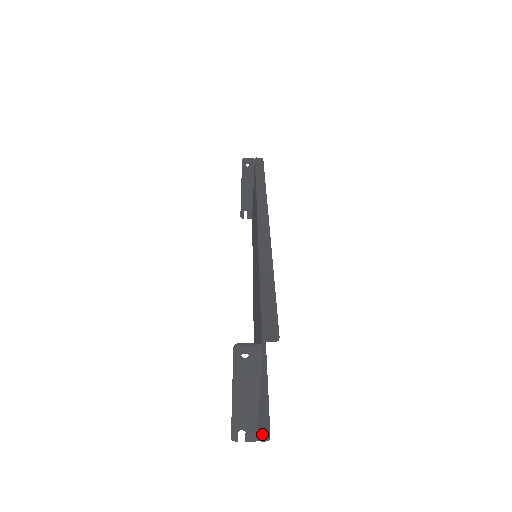
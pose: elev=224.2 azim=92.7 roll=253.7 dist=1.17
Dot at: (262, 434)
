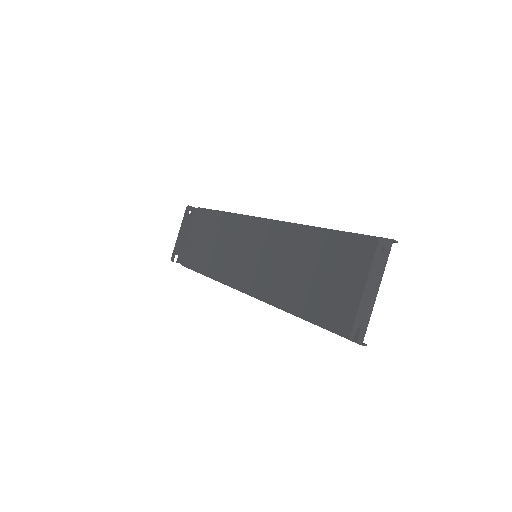
Dot at: occluded
